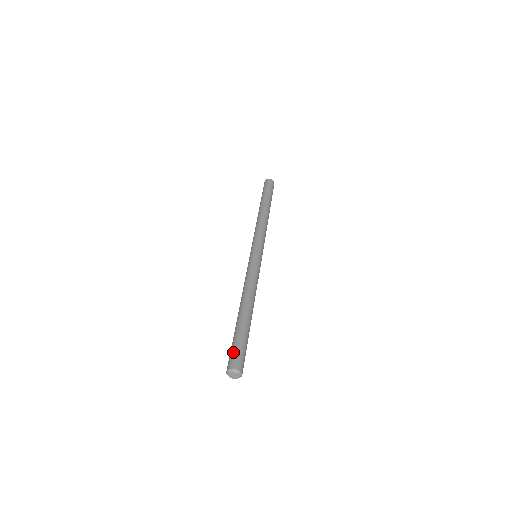
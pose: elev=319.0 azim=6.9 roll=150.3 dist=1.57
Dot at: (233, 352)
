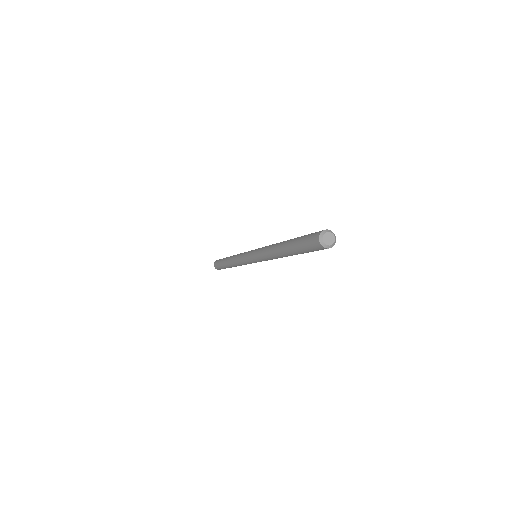
Dot at: occluded
